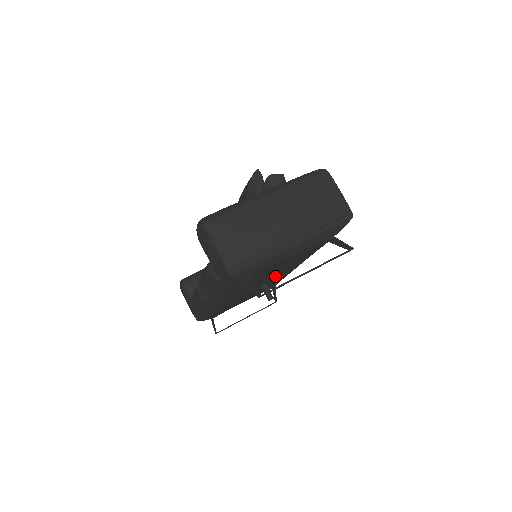
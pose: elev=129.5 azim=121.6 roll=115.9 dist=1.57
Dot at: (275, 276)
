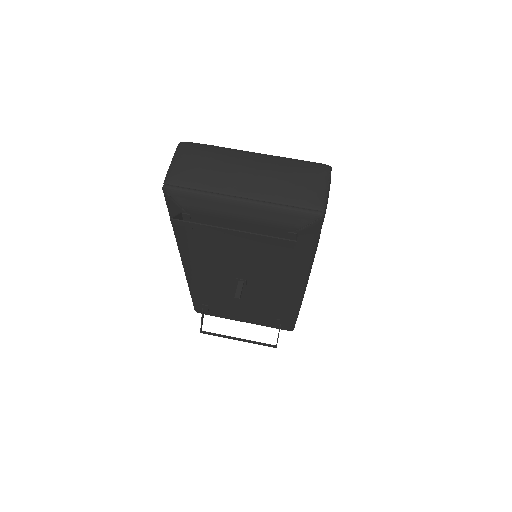
Dot at: (254, 277)
